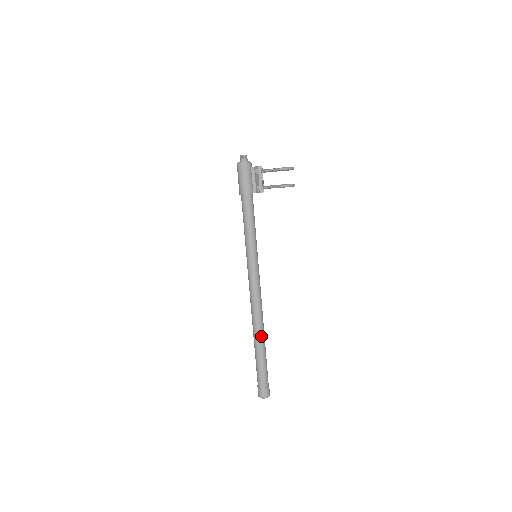
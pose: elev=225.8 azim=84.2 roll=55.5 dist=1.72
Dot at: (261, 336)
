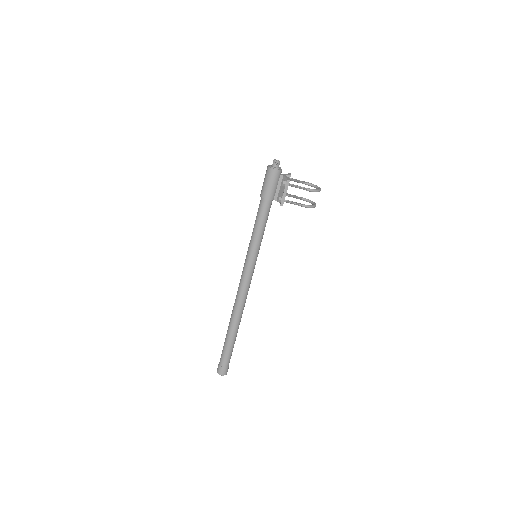
Dot at: (236, 325)
